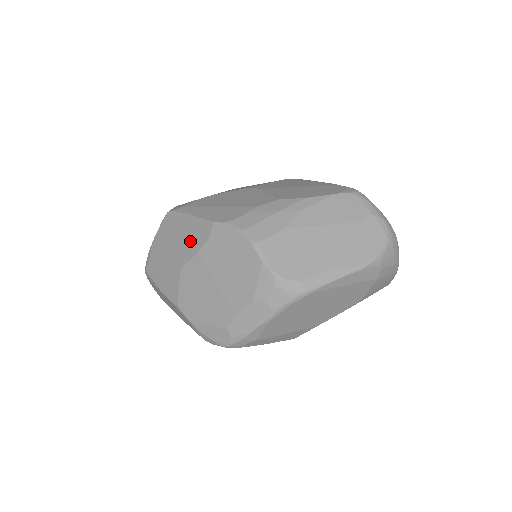
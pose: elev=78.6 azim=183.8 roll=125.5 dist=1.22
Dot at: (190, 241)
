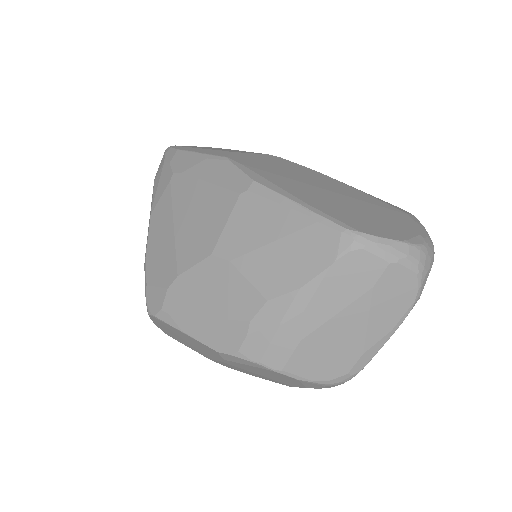
Dot at: (202, 349)
